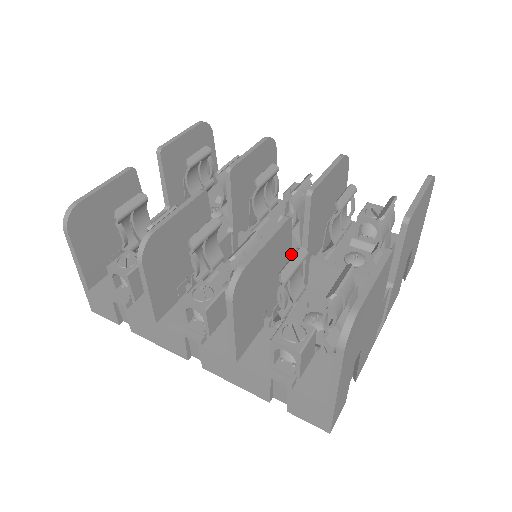
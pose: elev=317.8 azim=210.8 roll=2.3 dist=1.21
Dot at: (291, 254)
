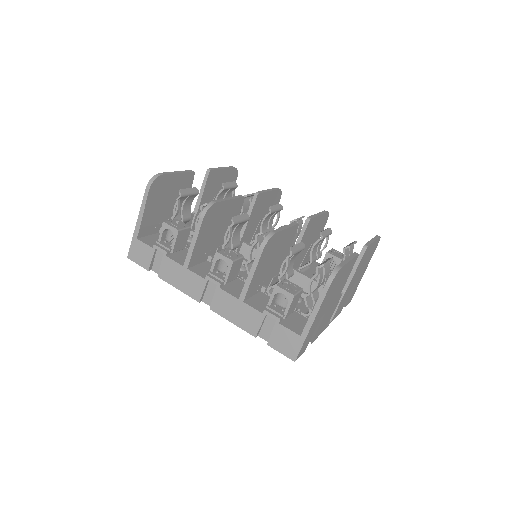
Dot at: (288, 252)
